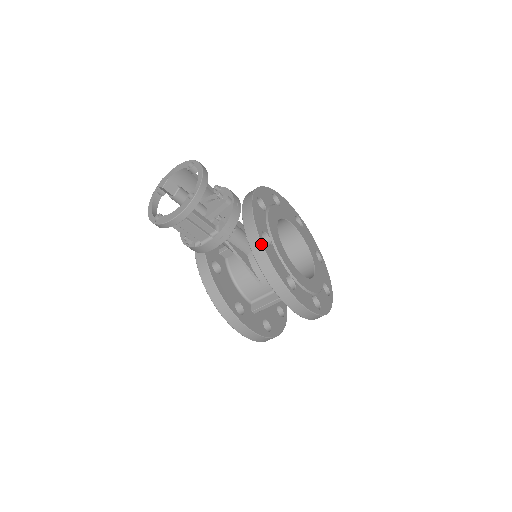
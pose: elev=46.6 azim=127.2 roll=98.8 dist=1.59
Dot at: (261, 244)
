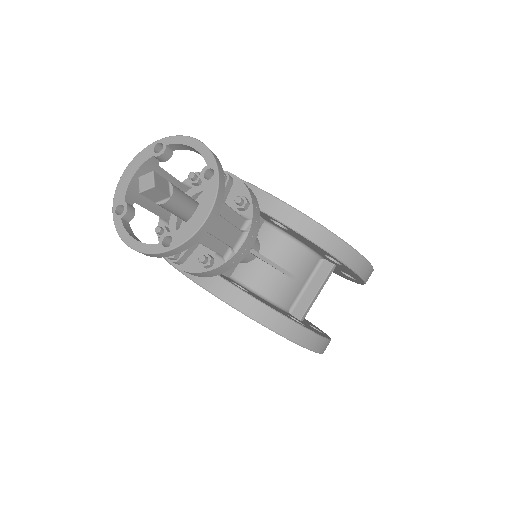
Dot at: (298, 211)
